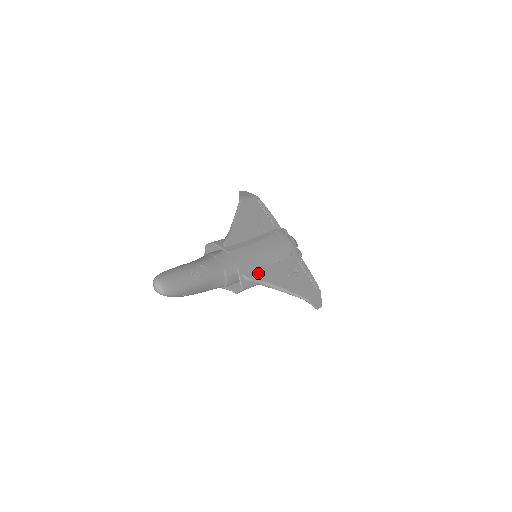
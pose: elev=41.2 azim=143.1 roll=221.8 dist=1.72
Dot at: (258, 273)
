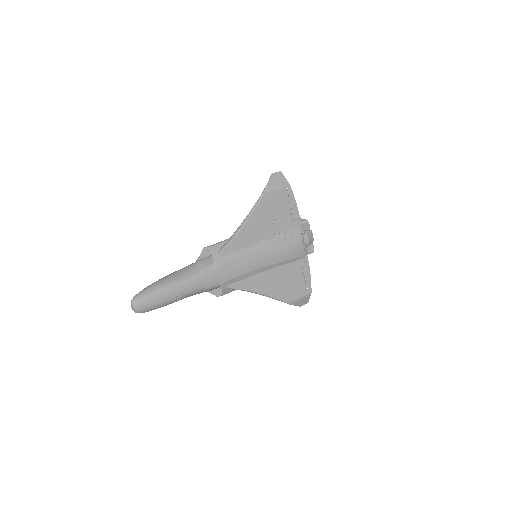
Dot at: (245, 282)
